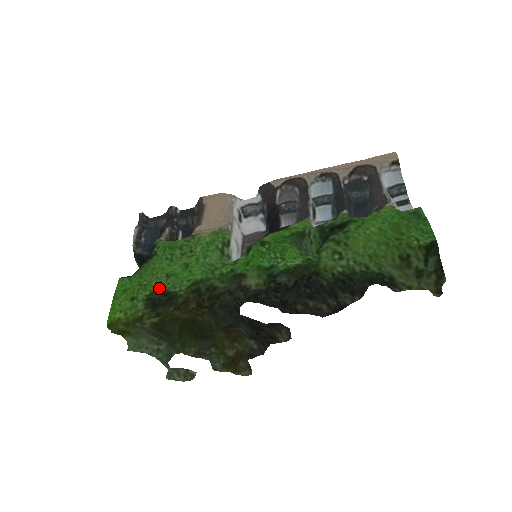
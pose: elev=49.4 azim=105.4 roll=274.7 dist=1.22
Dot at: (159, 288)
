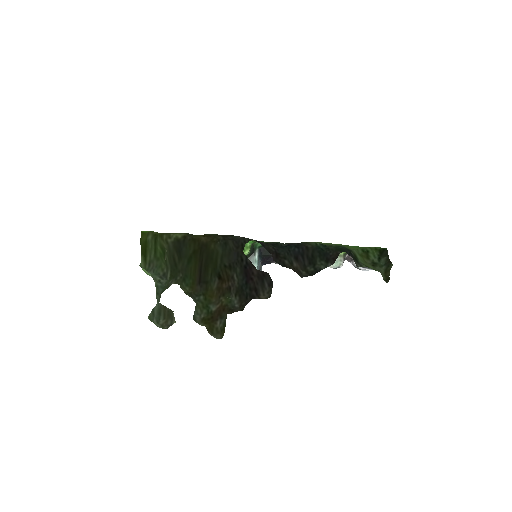
Dot at: occluded
